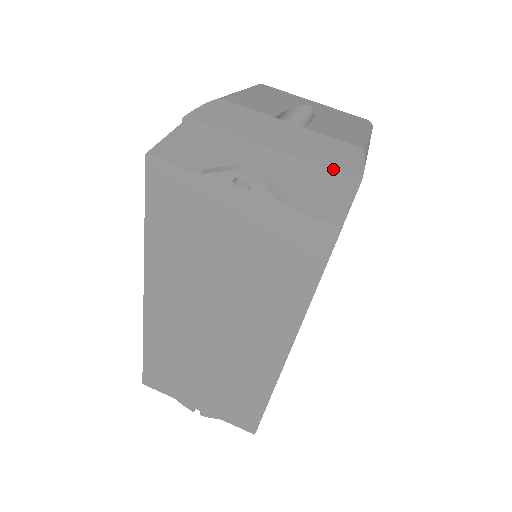
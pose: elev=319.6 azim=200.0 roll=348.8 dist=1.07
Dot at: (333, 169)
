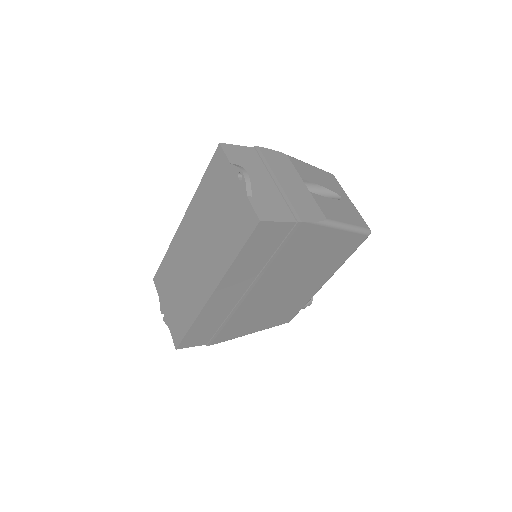
Dot at: (294, 209)
